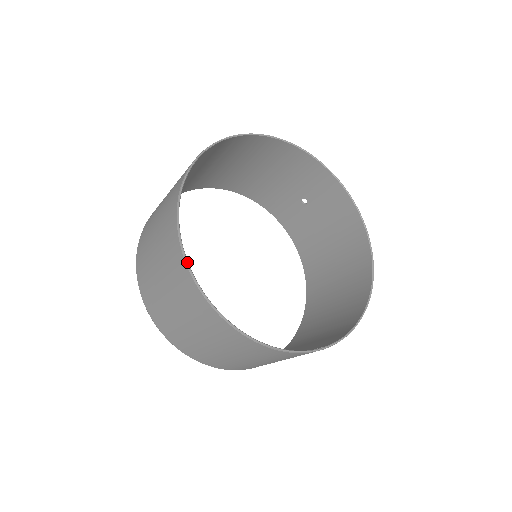
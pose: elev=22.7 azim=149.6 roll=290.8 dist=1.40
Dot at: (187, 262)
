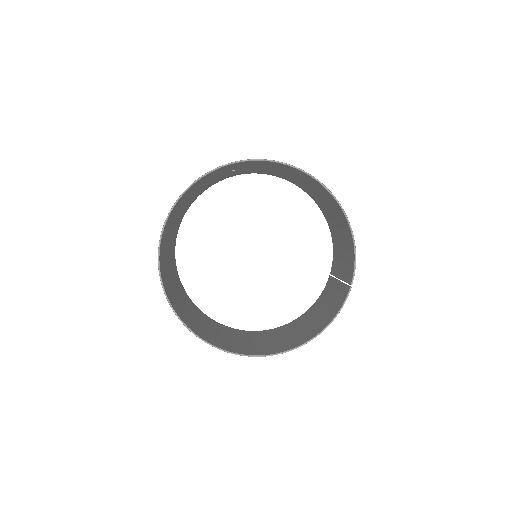
Dot at: occluded
